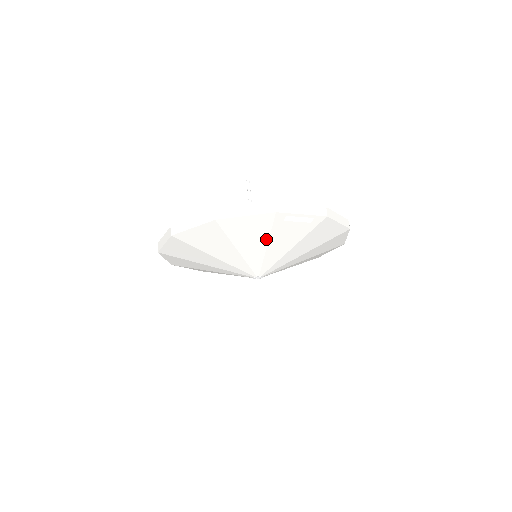
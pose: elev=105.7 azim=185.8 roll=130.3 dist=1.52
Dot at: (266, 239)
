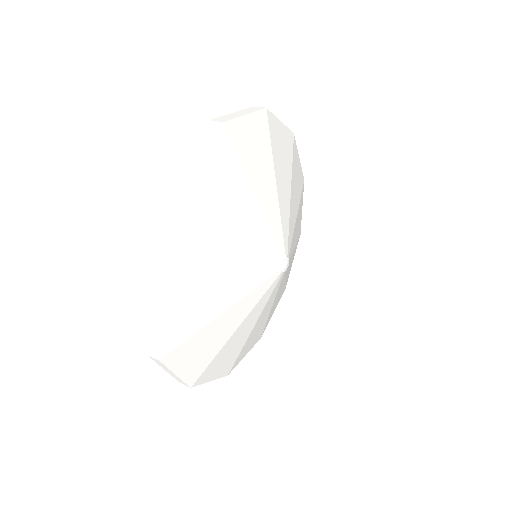
Dot at: (220, 225)
